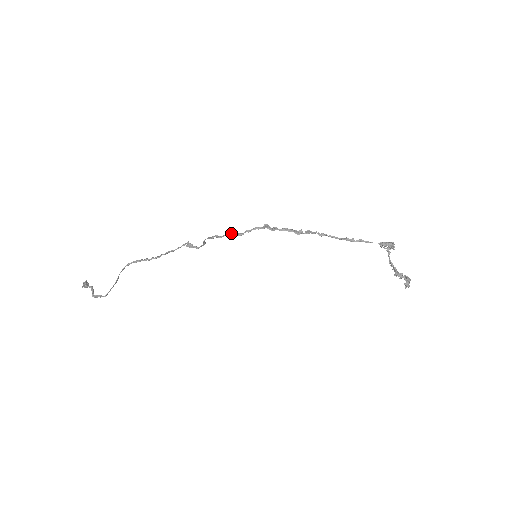
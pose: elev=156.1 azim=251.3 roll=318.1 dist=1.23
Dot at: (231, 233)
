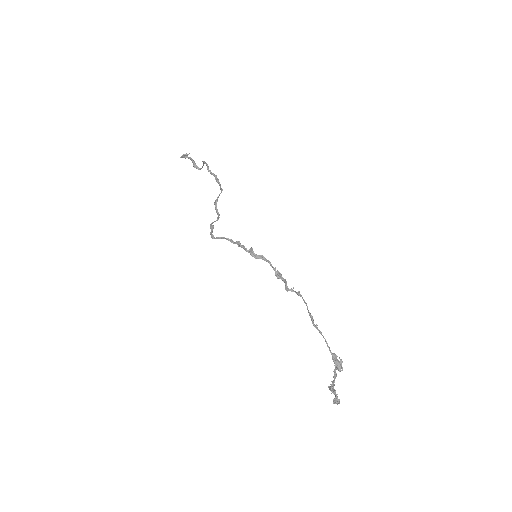
Dot at: (224, 238)
